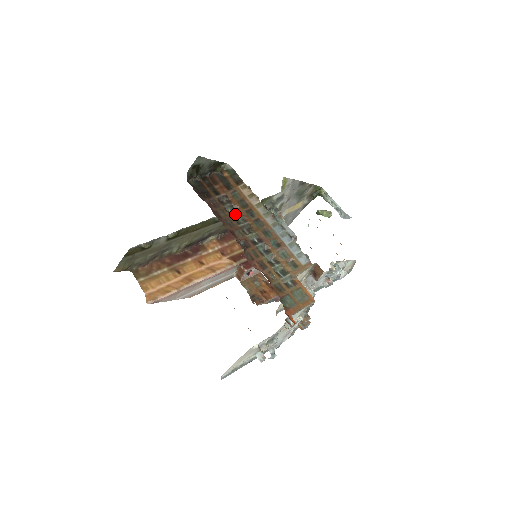
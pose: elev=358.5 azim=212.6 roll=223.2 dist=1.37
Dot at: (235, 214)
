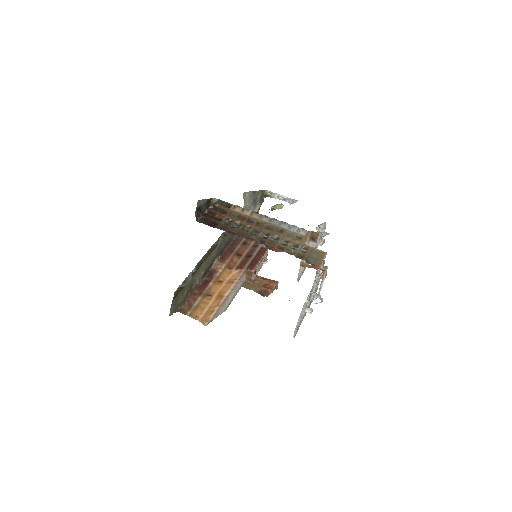
Dot at: (241, 227)
